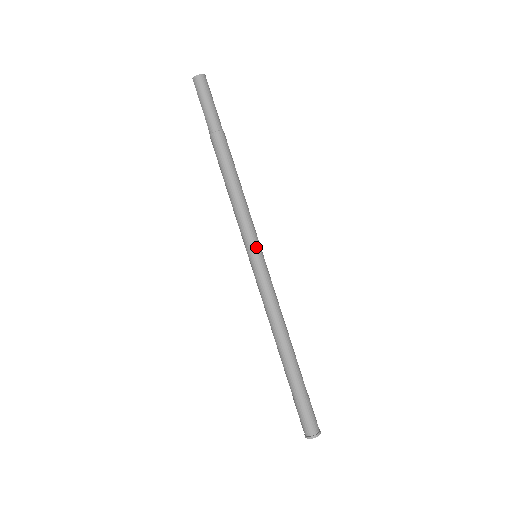
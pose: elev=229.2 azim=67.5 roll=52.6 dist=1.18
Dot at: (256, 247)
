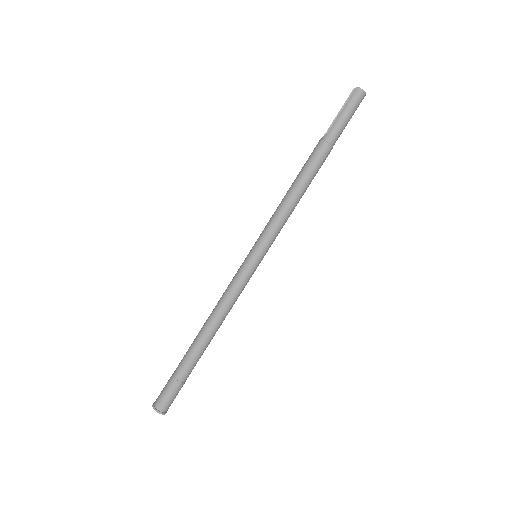
Dot at: (265, 252)
